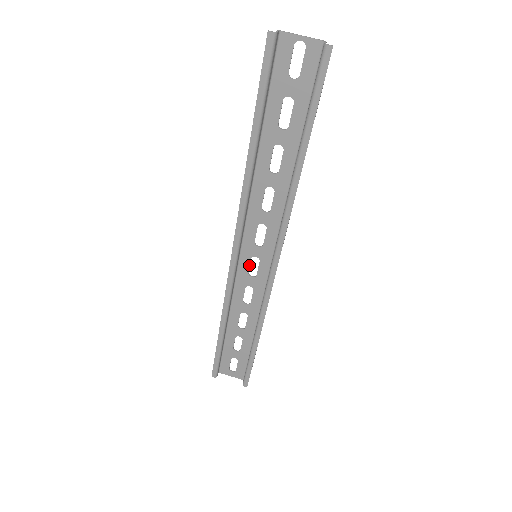
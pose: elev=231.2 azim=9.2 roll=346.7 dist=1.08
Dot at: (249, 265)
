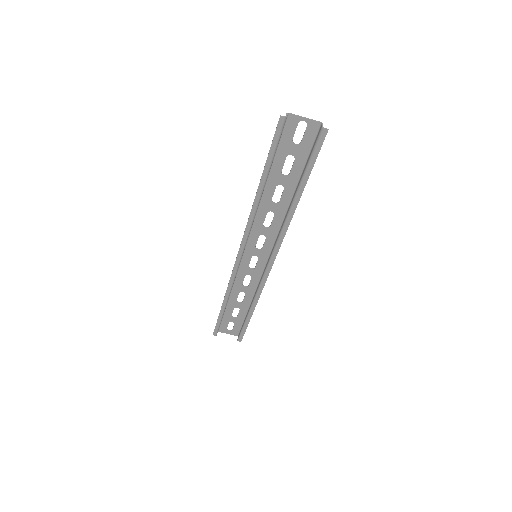
Dot at: occluded
